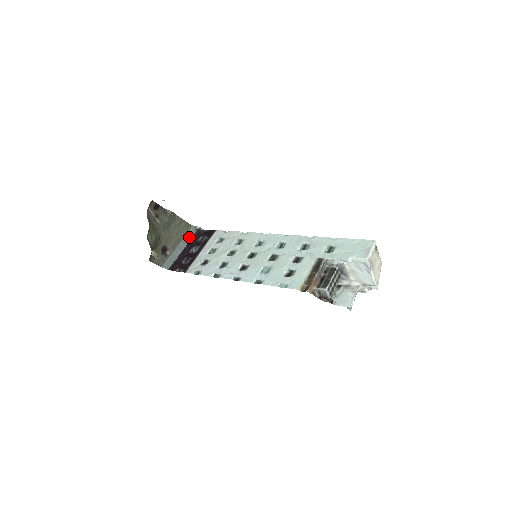
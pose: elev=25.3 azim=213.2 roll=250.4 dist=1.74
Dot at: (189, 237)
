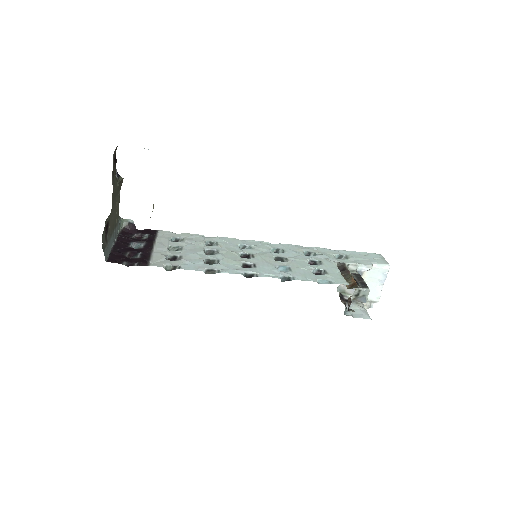
Dot at: (117, 230)
